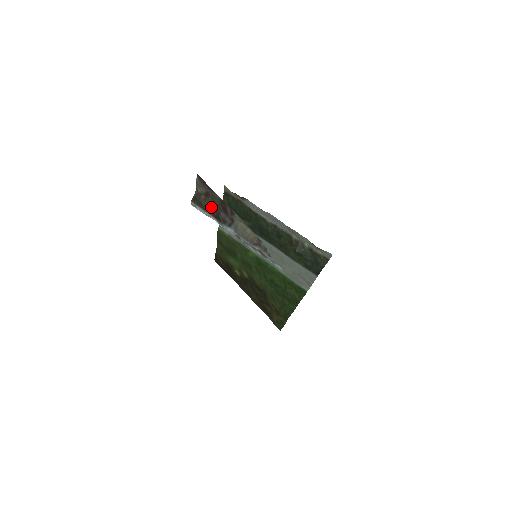
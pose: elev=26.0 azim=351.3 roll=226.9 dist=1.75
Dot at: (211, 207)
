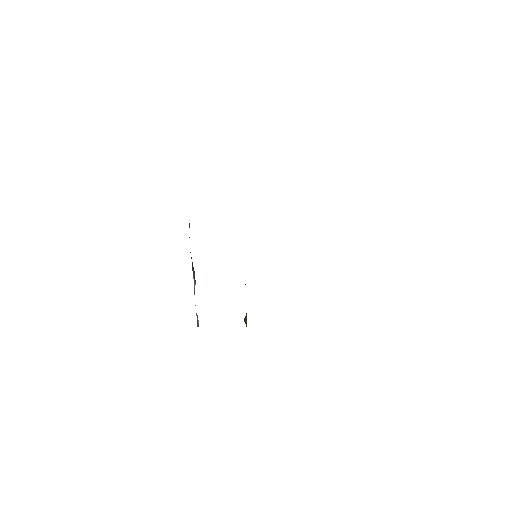
Dot at: (190, 252)
